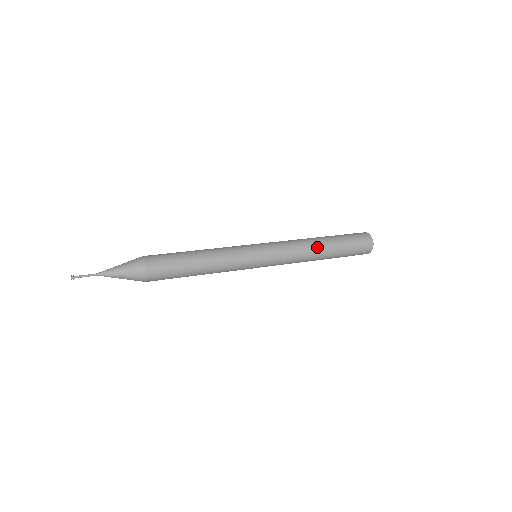
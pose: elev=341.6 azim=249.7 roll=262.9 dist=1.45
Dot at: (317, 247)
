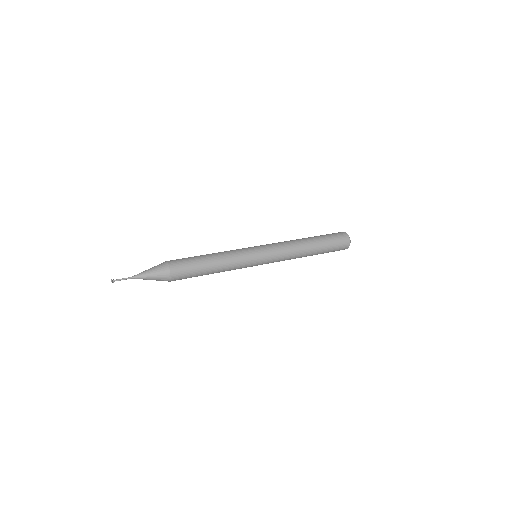
Dot at: (305, 251)
